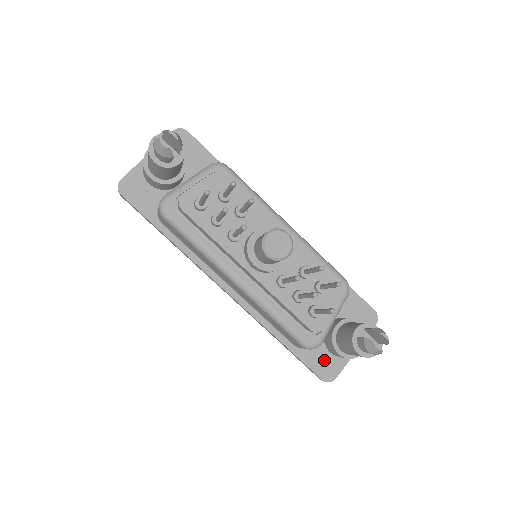
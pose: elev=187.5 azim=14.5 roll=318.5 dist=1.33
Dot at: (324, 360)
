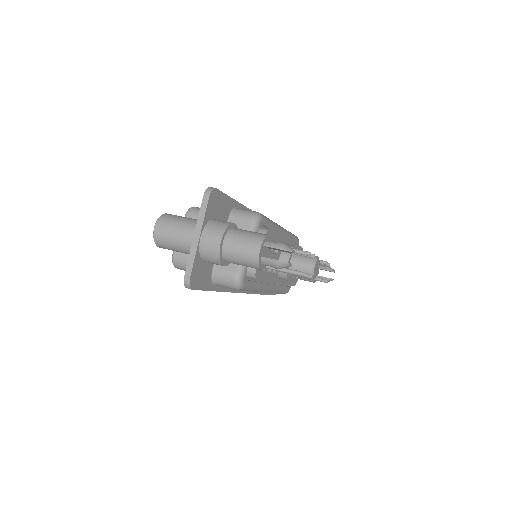
Dot at: occluded
